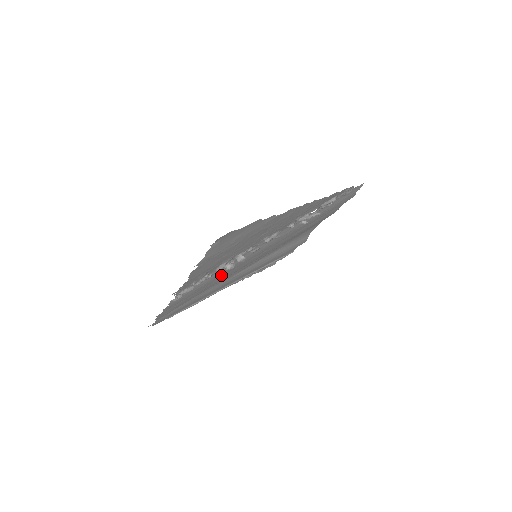
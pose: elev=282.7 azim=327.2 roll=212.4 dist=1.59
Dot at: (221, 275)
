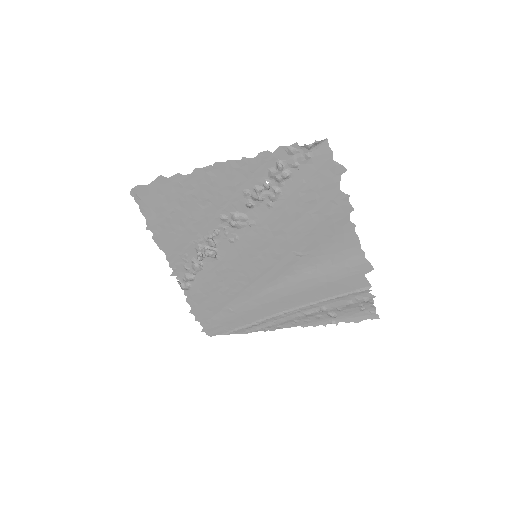
Dot at: (198, 259)
